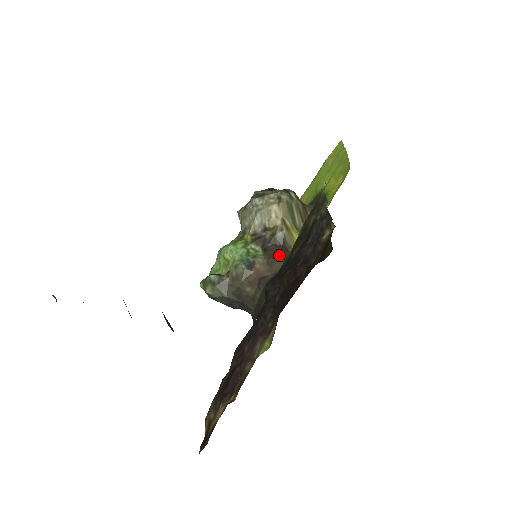
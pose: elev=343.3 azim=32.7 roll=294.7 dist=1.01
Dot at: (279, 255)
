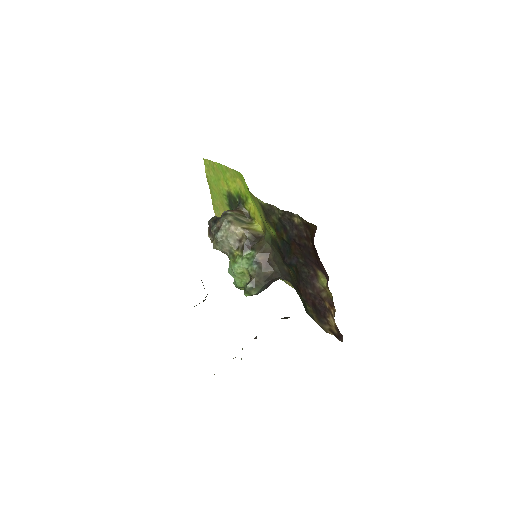
Dot at: (263, 244)
